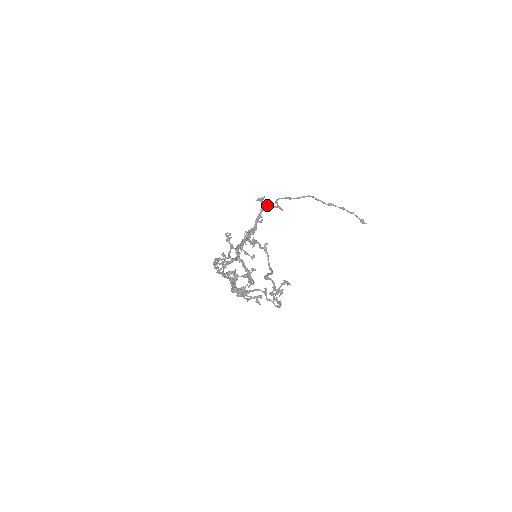
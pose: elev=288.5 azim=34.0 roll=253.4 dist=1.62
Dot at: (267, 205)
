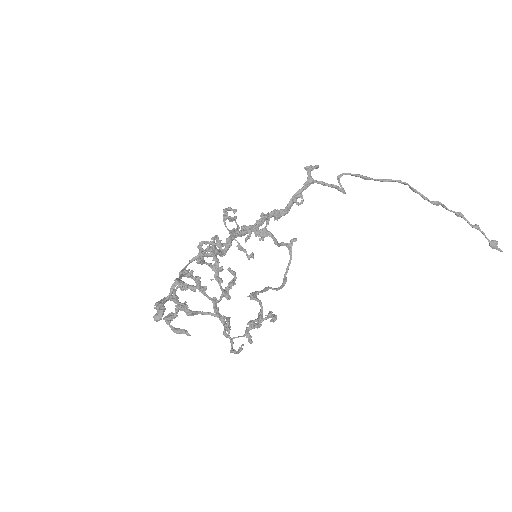
Dot at: occluded
